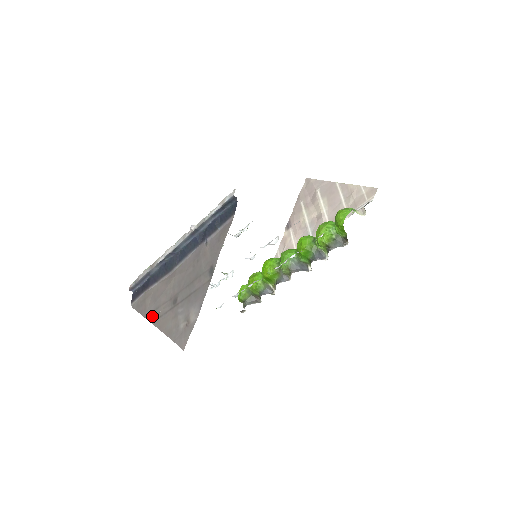
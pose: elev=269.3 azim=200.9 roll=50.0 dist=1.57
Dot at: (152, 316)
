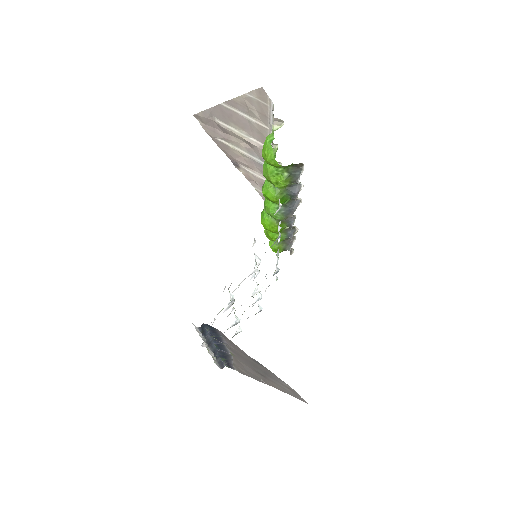
Dot at: (259, 380)
